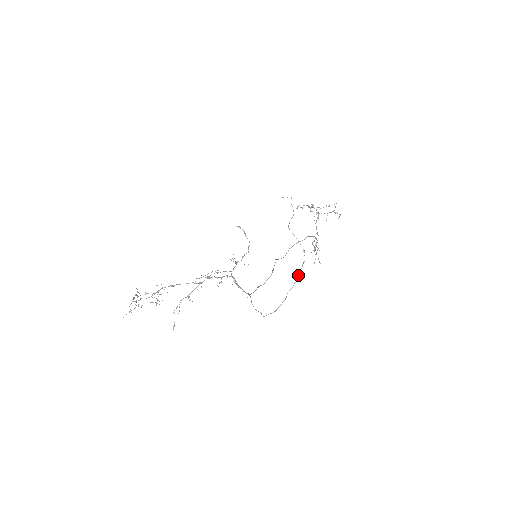
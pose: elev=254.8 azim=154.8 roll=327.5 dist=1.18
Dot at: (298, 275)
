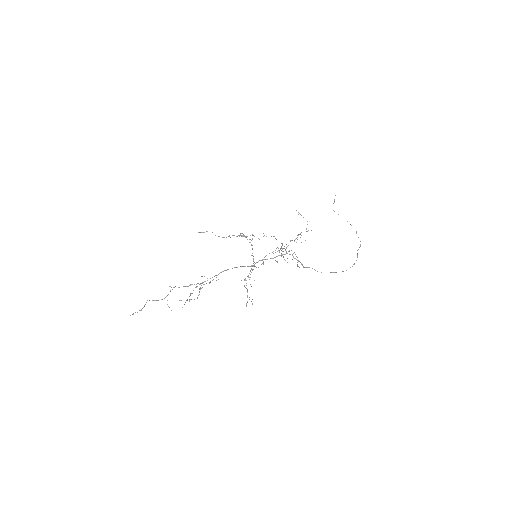
Dot at: occluded
